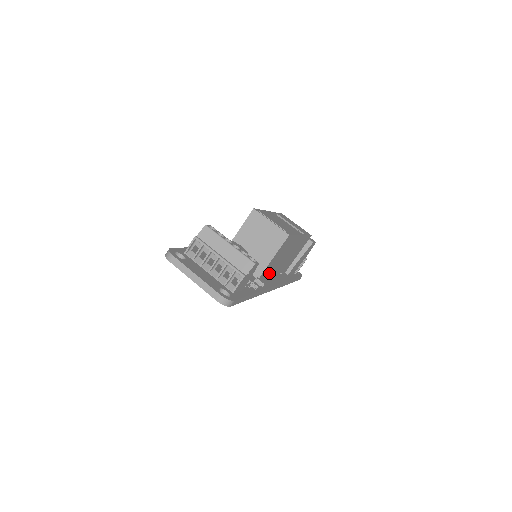
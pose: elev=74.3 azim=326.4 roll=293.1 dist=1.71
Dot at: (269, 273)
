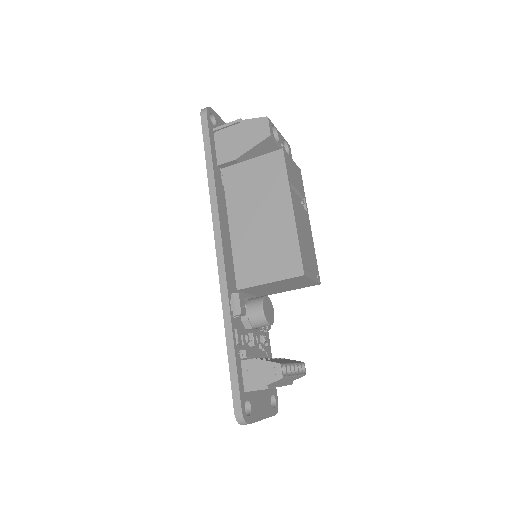
Dot at: occluded
